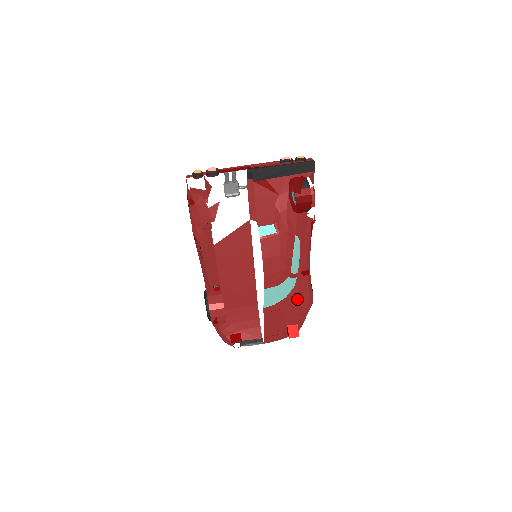
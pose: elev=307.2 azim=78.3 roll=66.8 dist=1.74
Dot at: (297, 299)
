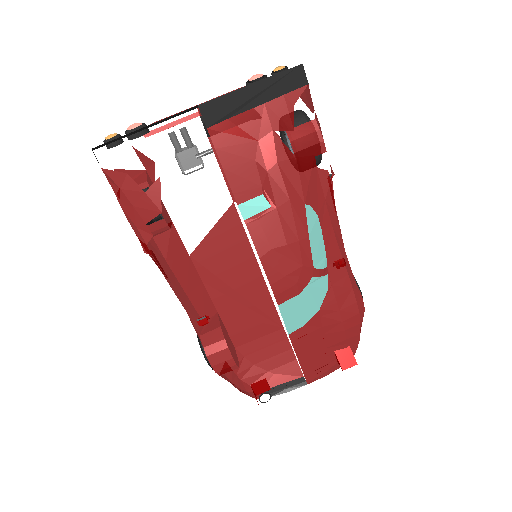
Dot at: (338, 308)
